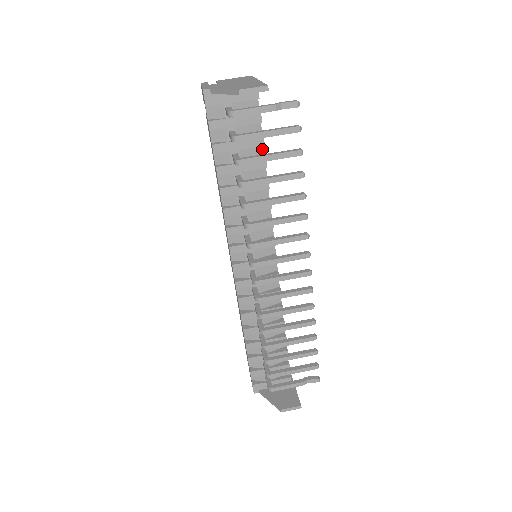
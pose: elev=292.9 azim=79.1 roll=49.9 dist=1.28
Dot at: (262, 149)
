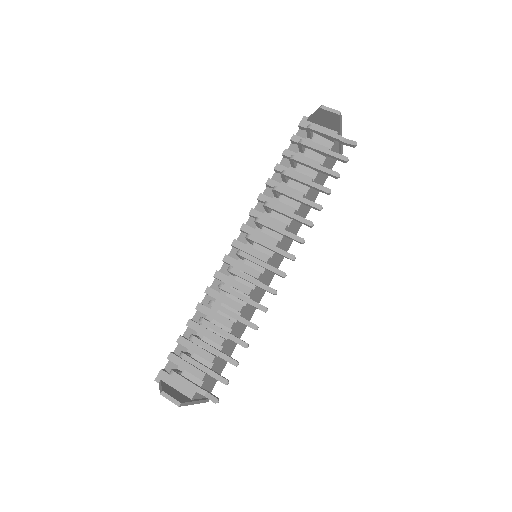
Dot at: (315, 175)
